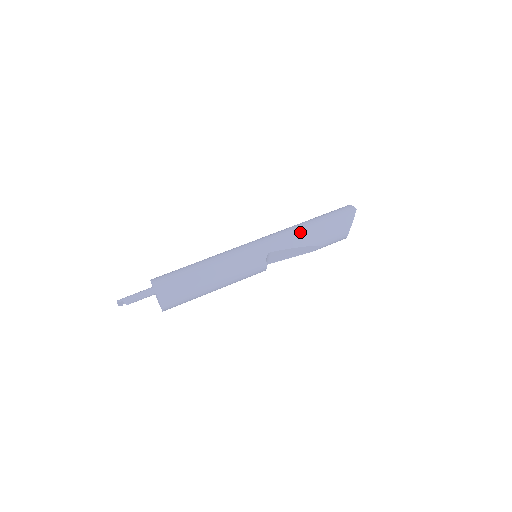
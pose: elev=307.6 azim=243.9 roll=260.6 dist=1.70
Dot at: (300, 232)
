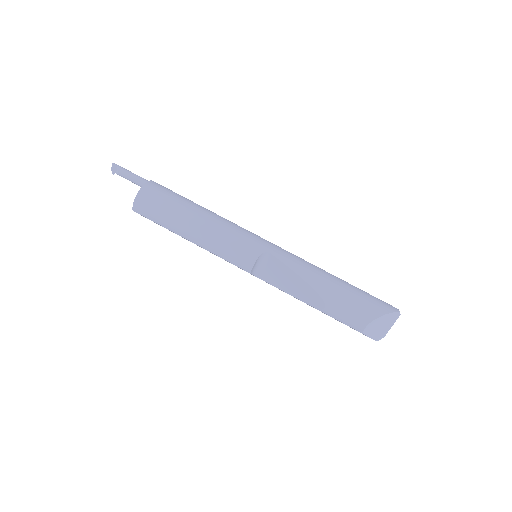
Dot at: (317, 269)
